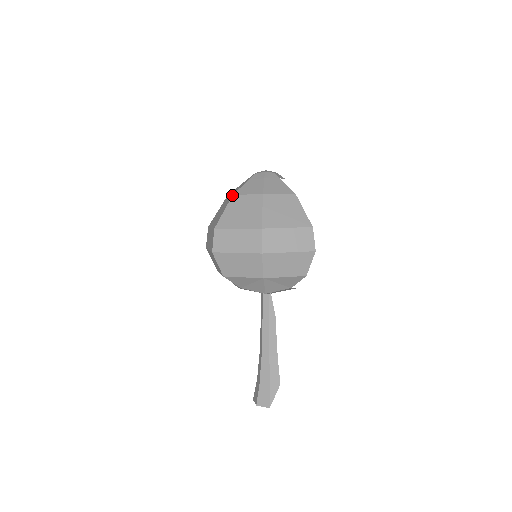
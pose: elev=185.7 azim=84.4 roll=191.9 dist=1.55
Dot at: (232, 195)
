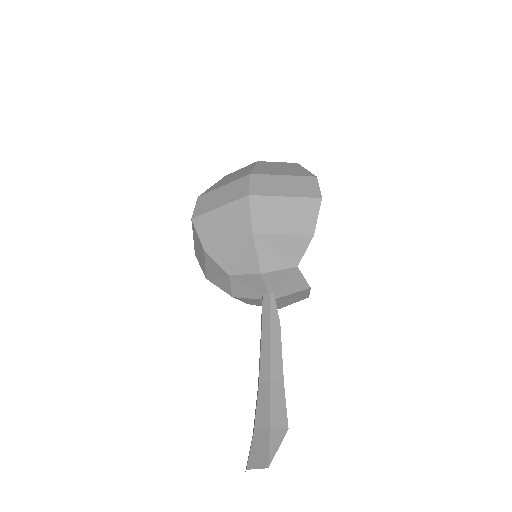
Dot at: (225, 176)
